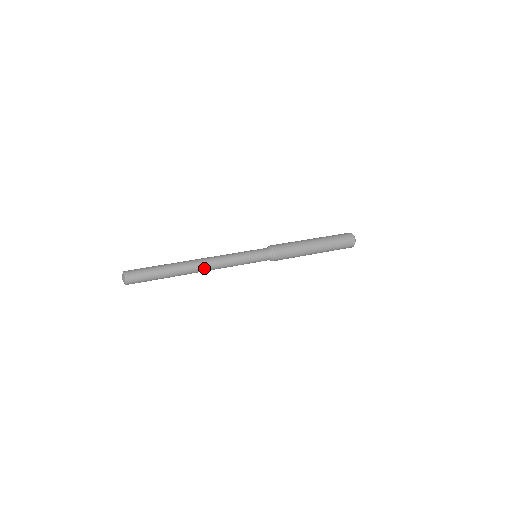
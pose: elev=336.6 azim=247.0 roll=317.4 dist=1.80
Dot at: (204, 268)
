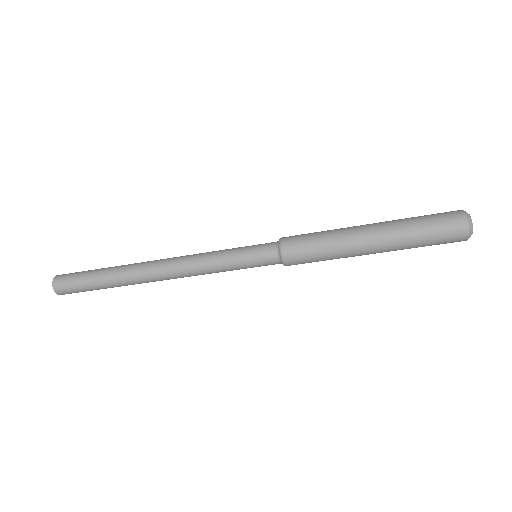
Dot at: (162, 272)
